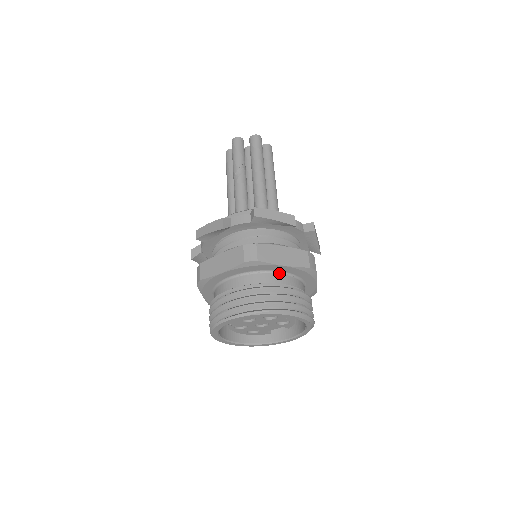
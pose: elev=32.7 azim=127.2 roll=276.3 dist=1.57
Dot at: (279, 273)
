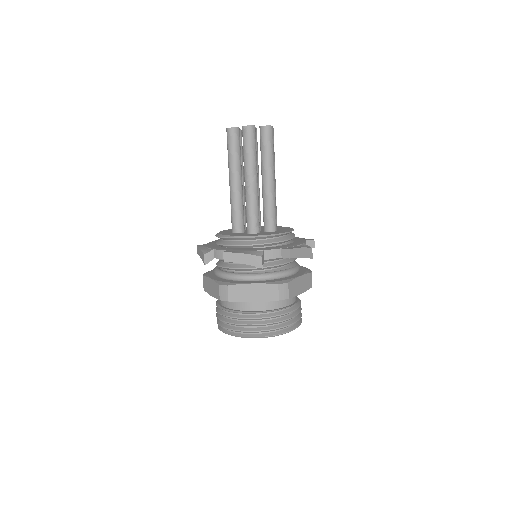
Dot at: occluded
